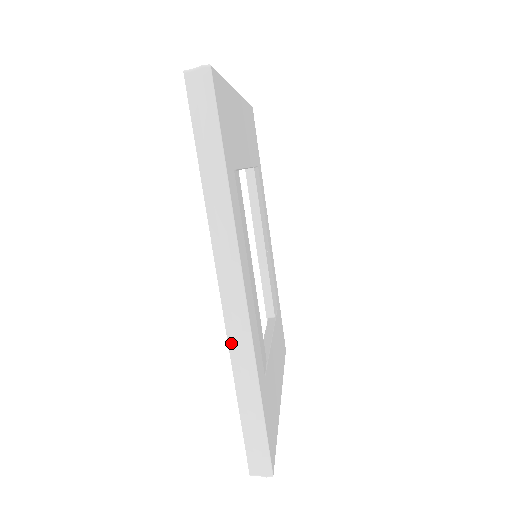
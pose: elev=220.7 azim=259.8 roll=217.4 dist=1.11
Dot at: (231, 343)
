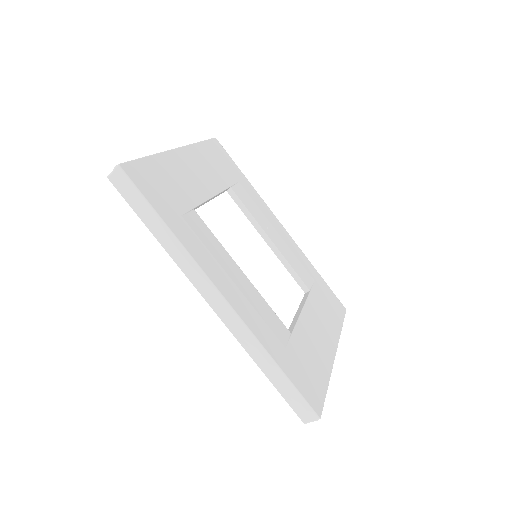
Dot at: (236, 336)
